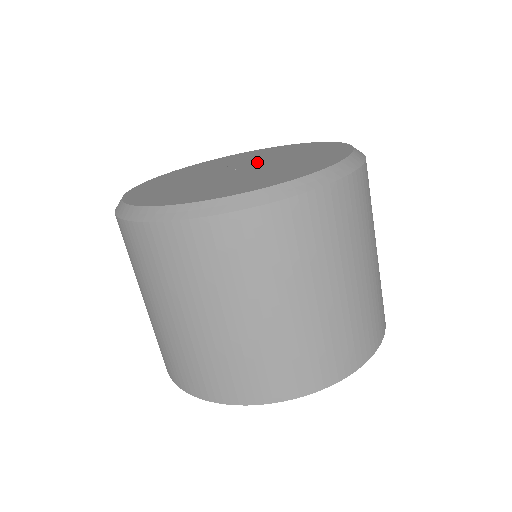
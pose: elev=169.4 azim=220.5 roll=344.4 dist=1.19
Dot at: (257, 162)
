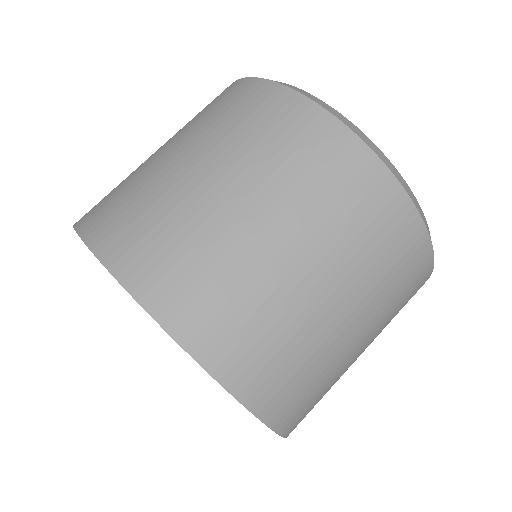
Dot at: occluded
